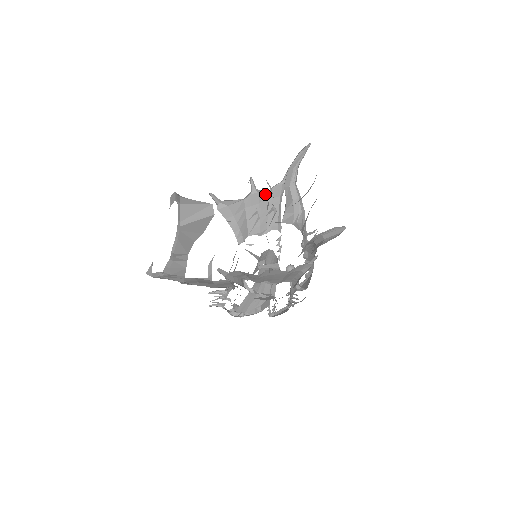
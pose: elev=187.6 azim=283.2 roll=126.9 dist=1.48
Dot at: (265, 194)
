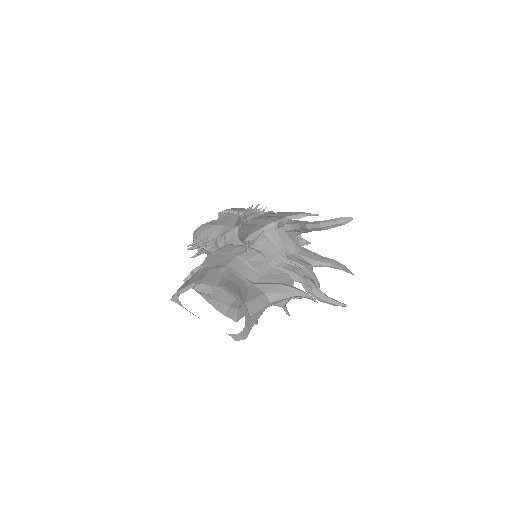
Dot at: (284, 221)
